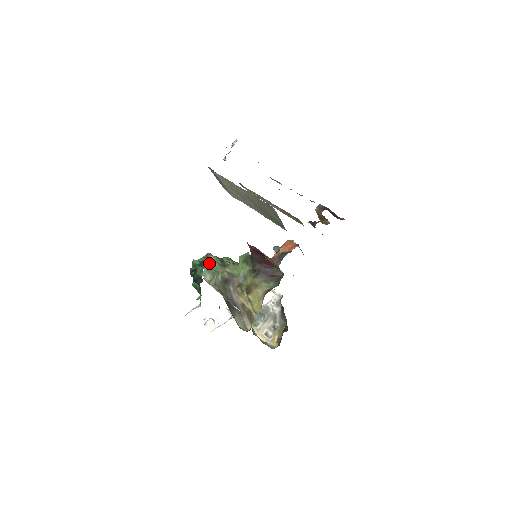
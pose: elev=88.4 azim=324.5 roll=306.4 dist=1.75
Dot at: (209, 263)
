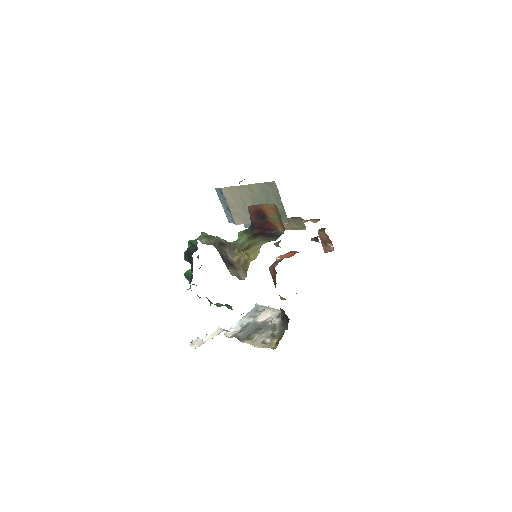
Dot at: (206, 233)
